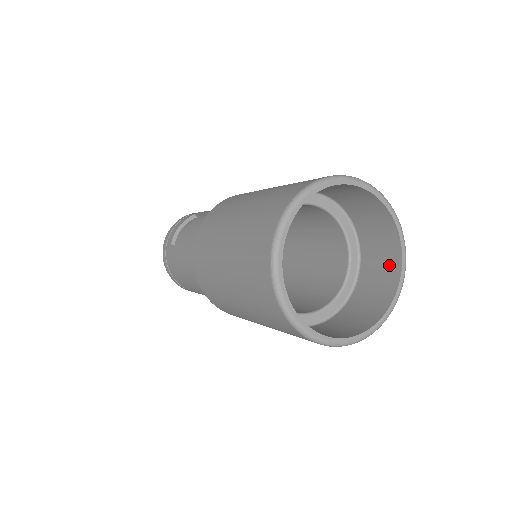
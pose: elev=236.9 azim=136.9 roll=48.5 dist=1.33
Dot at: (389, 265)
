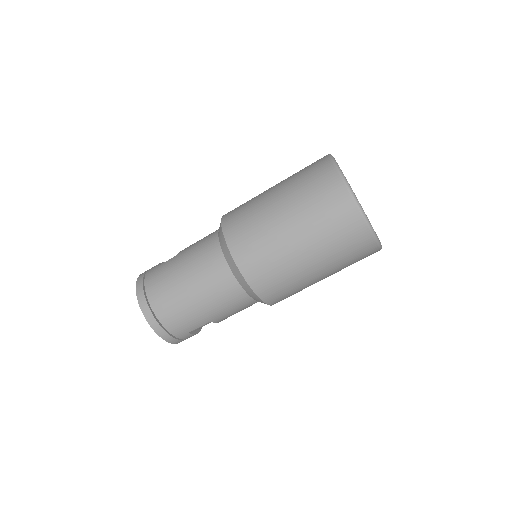
Dot at: occluded
